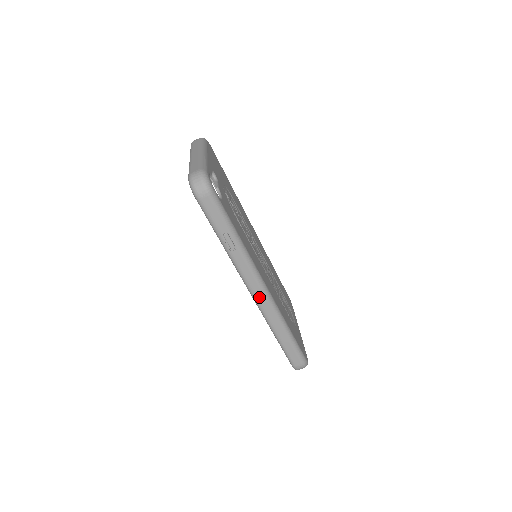
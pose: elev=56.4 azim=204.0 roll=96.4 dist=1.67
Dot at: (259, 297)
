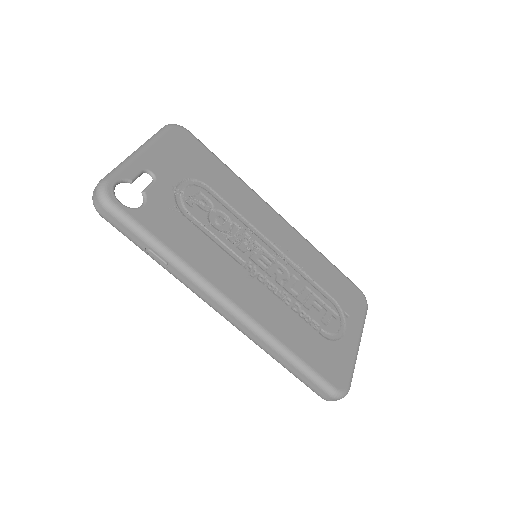
Dot at: (228, 317)
